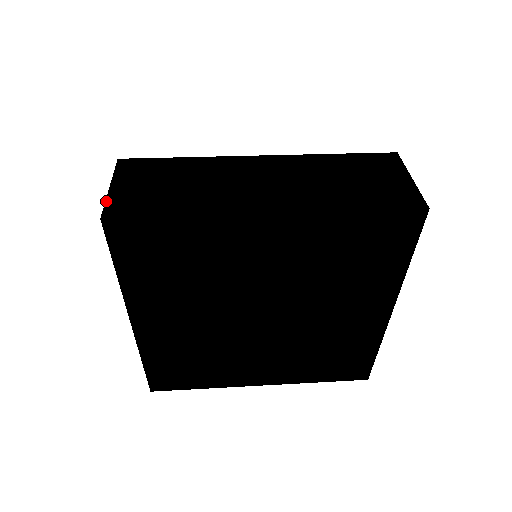
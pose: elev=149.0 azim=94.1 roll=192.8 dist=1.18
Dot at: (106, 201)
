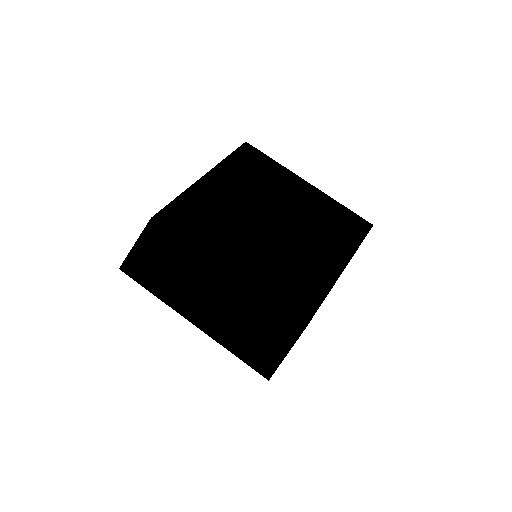
Dot at: (127, 256)
